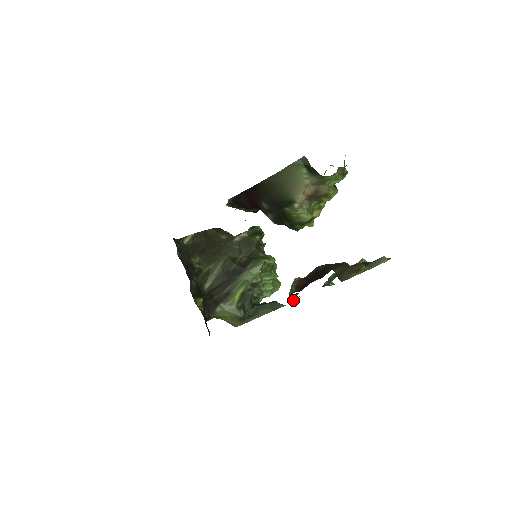
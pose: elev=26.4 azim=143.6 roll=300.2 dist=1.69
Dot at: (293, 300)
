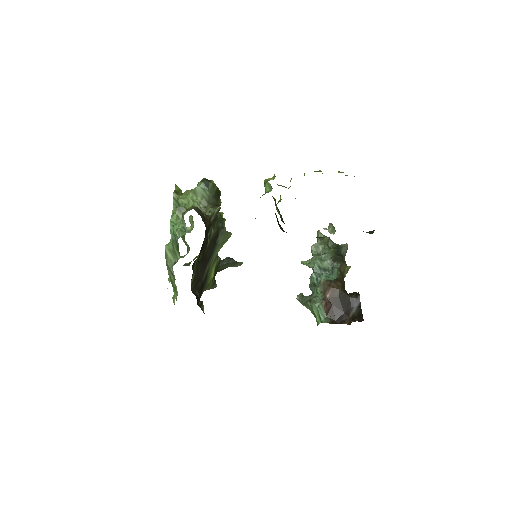
Dot at: (305, 305)
